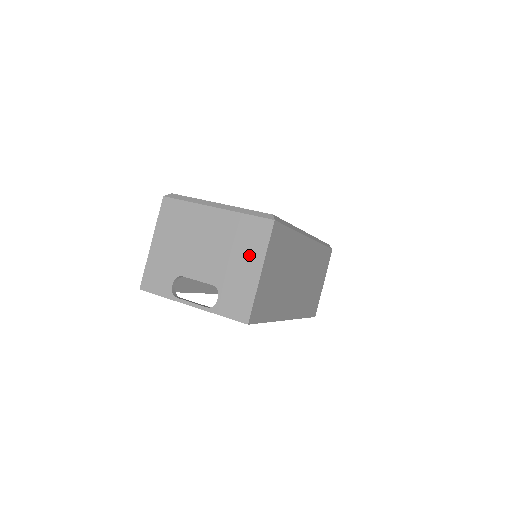
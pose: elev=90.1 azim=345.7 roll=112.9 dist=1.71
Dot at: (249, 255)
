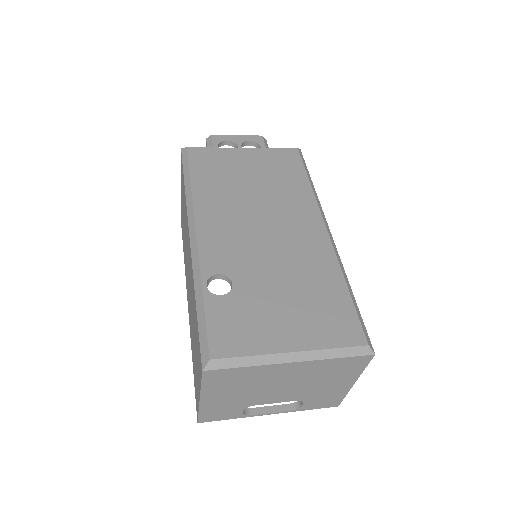
Dot at: (341, 379)
